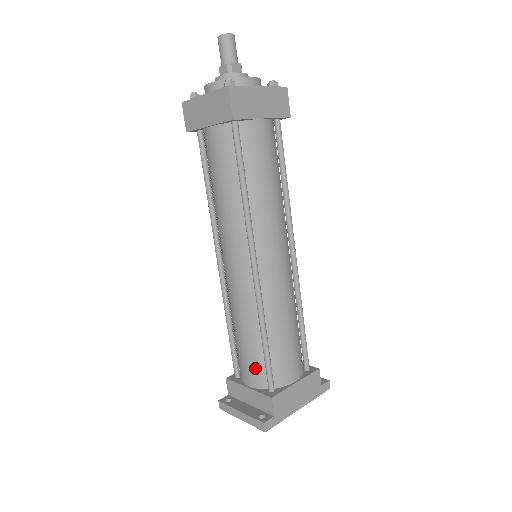
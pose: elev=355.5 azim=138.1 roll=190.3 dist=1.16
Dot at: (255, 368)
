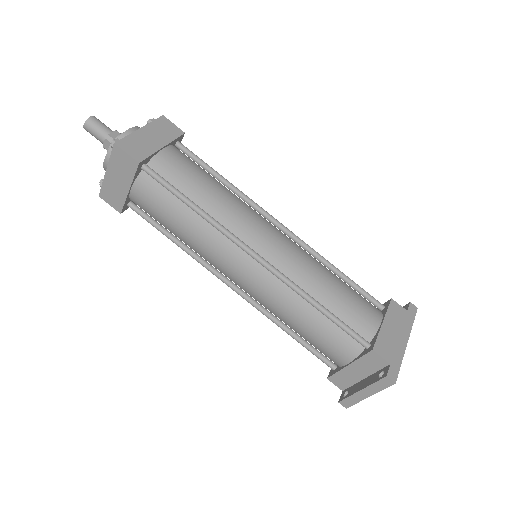
Dot at: (338, 341)
